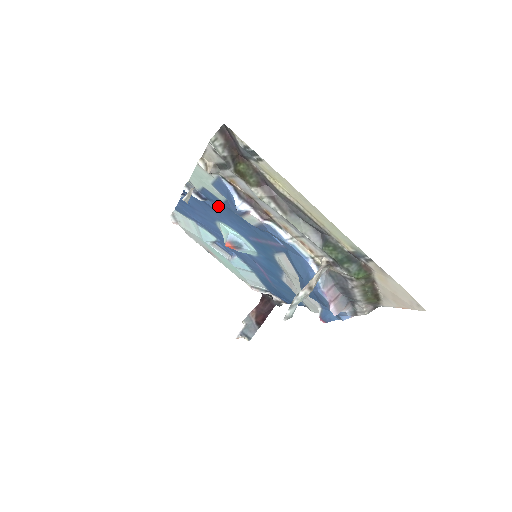
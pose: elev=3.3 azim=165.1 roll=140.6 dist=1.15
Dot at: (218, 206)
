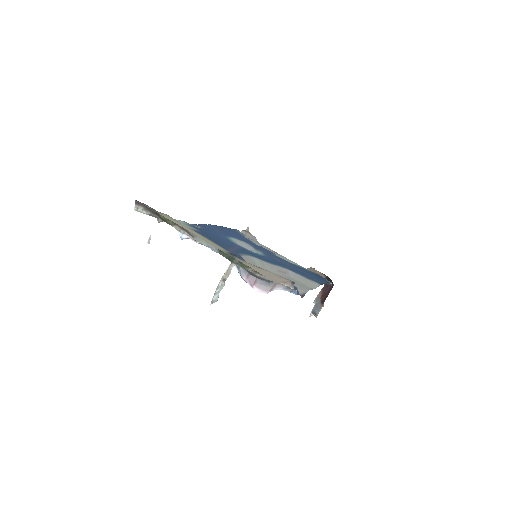
Dot at: (207, 231)
